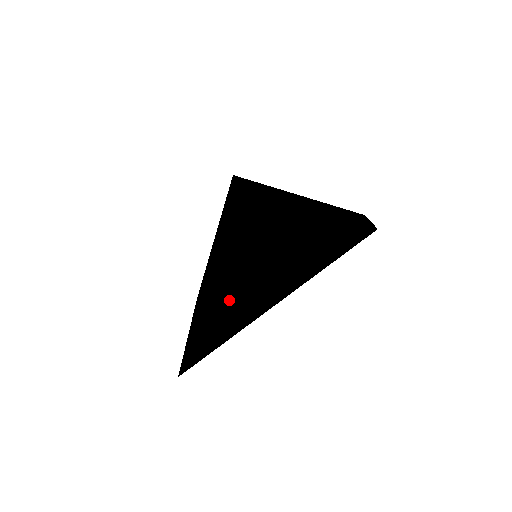
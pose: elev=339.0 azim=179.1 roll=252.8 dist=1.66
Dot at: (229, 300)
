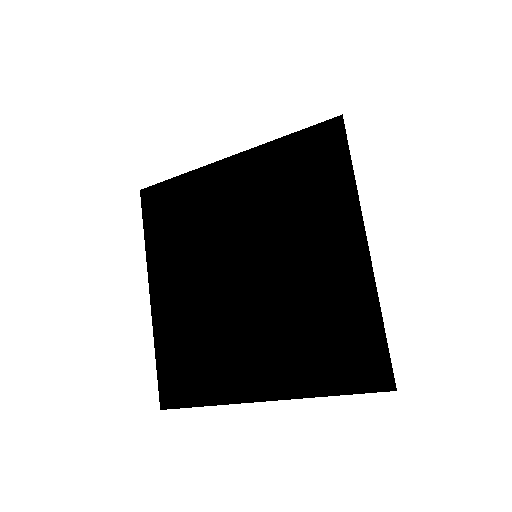
Dot at: occluded
